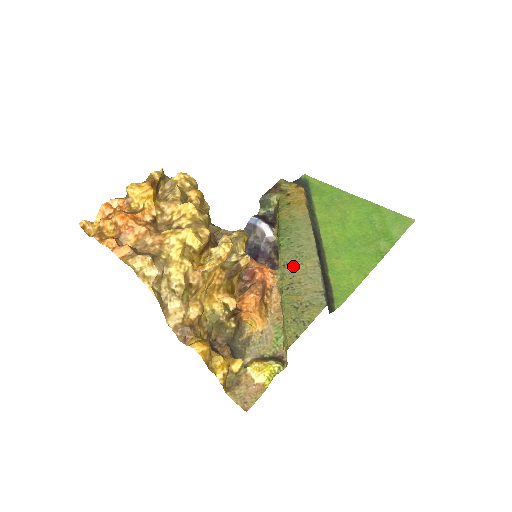
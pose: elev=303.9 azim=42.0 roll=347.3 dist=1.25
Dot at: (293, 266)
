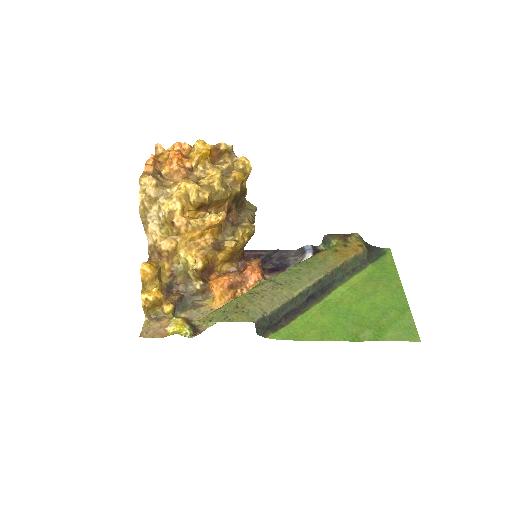
Dot at: (275, 285)
